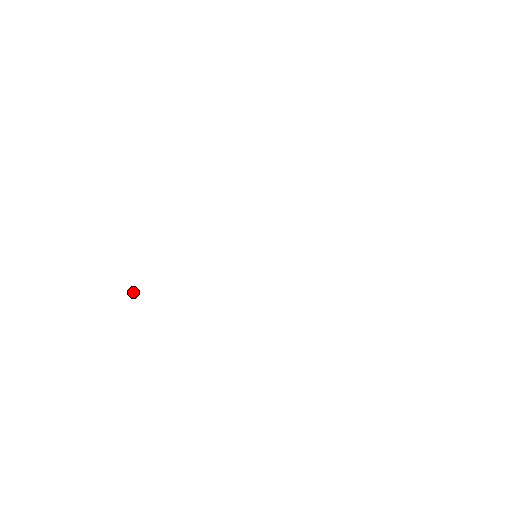
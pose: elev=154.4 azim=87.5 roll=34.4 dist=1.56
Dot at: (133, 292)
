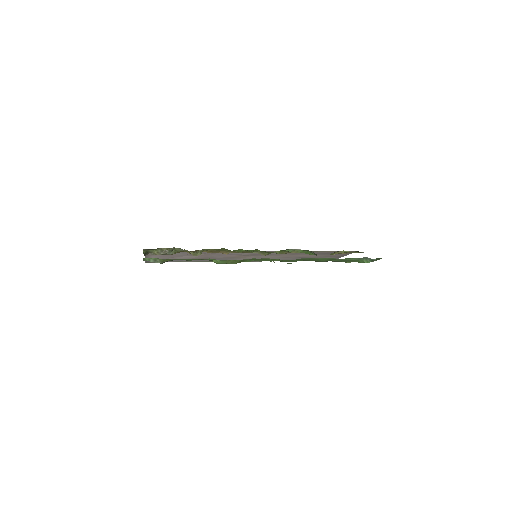
Dot at: occluded
